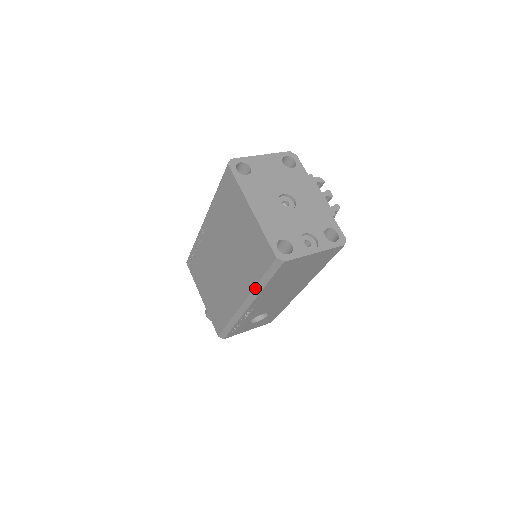
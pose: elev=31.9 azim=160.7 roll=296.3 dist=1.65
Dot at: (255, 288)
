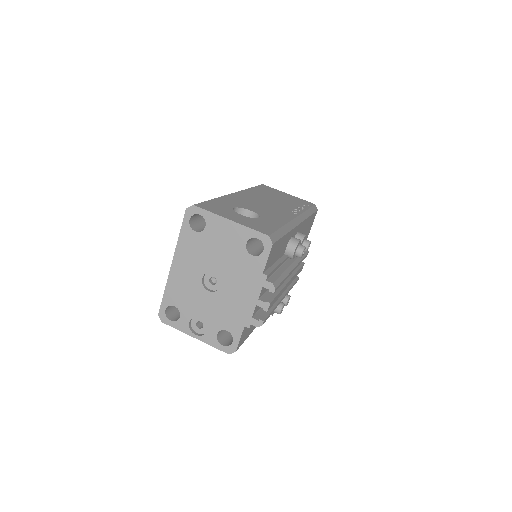
Dot at: occluded
